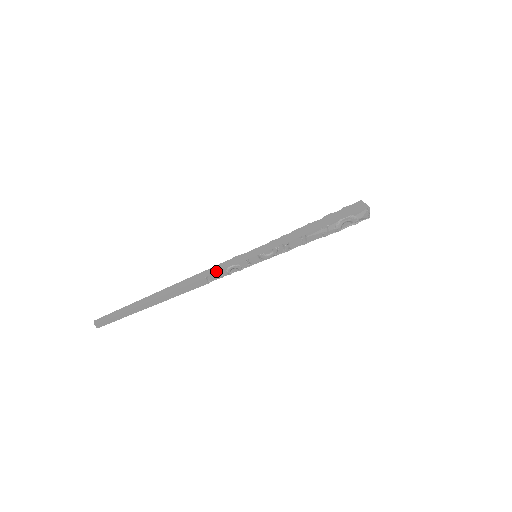
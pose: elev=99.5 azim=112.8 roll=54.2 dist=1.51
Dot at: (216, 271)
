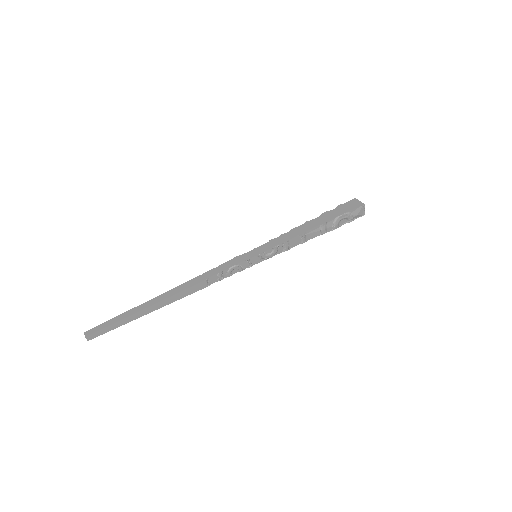
Dot at: (216, 272)
